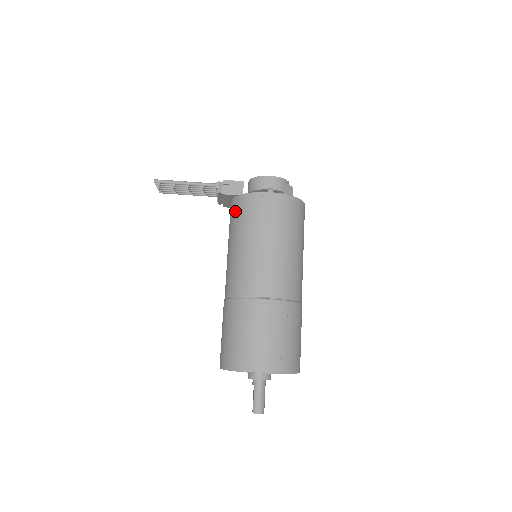
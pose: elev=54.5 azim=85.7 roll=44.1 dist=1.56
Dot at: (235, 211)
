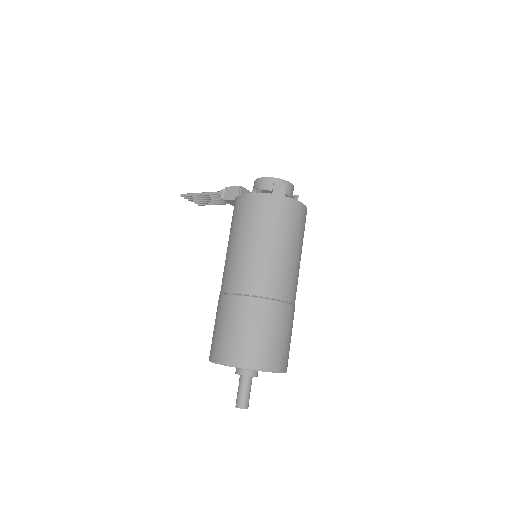
Dot at: occluded
